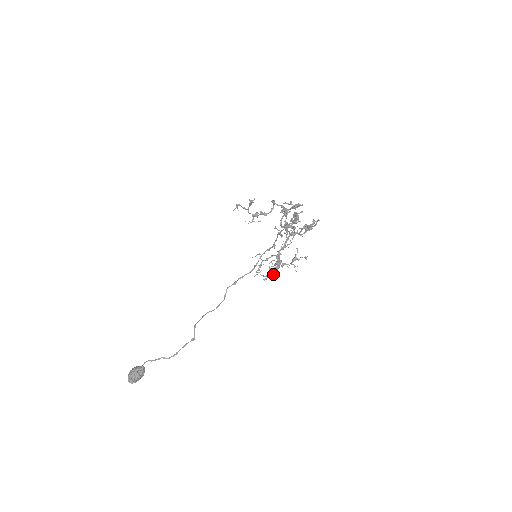
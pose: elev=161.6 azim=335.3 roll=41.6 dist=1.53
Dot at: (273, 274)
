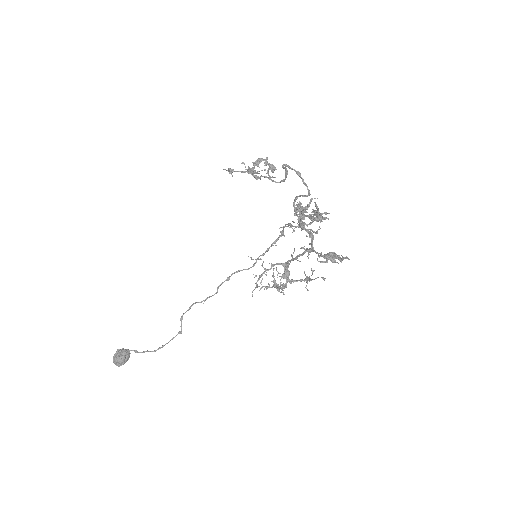
Dot at: (277, 290)
